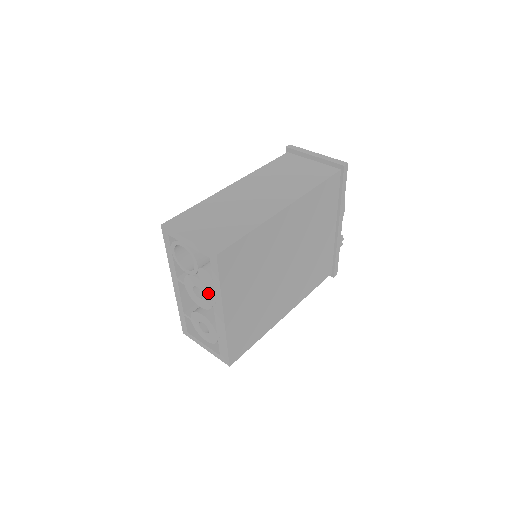
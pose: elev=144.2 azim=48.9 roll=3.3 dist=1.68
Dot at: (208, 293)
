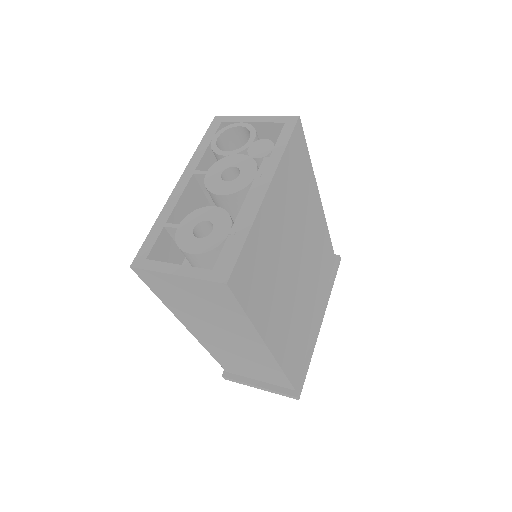
Dot at: (253, 167)
